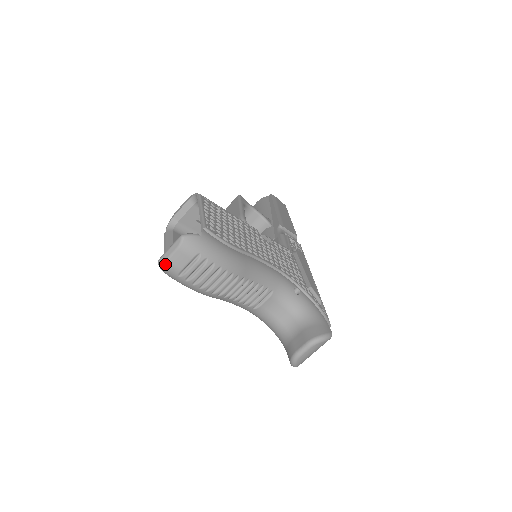
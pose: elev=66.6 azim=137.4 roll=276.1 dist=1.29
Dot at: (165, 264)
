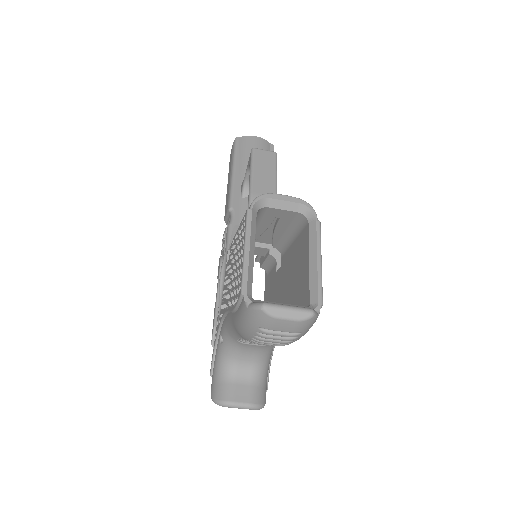
Dot at: (268, 317)
